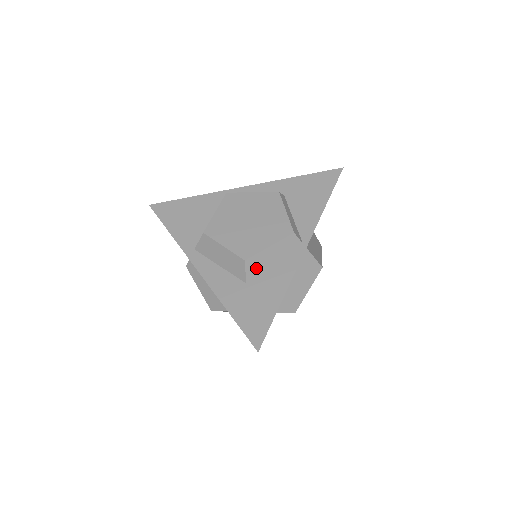
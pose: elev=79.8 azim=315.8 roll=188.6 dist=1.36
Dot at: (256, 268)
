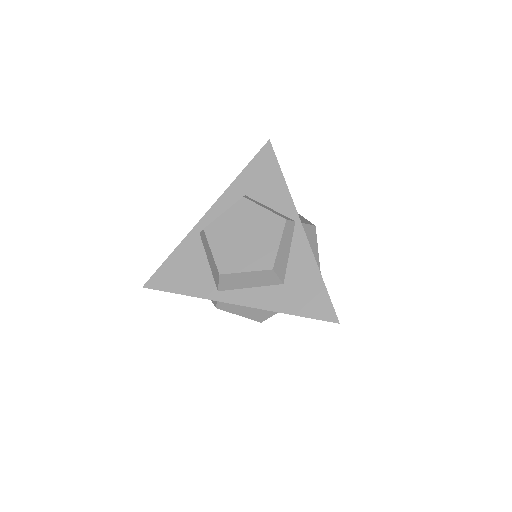
Dot at: (282, 267)
